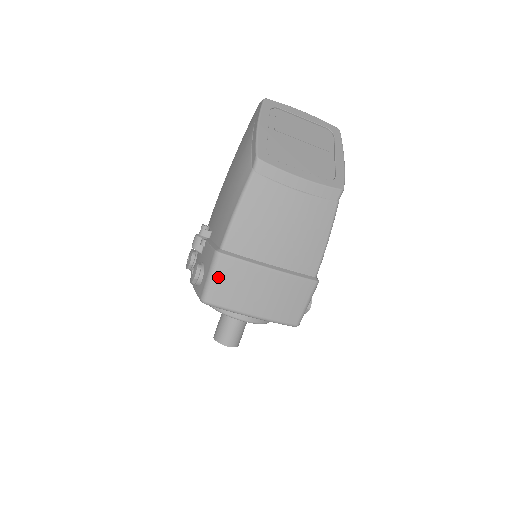
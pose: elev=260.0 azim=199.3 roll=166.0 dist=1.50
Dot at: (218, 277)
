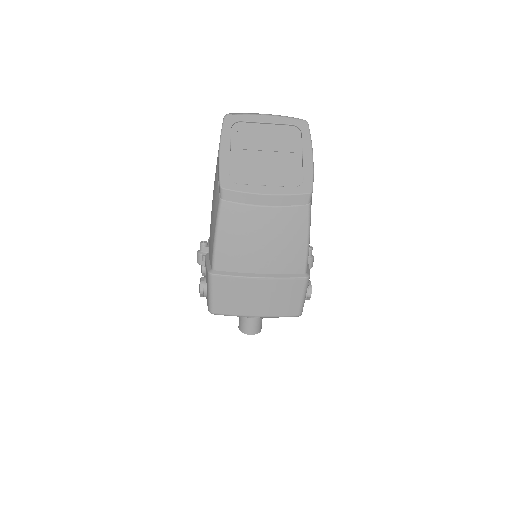
Dot at: (216, 293)
